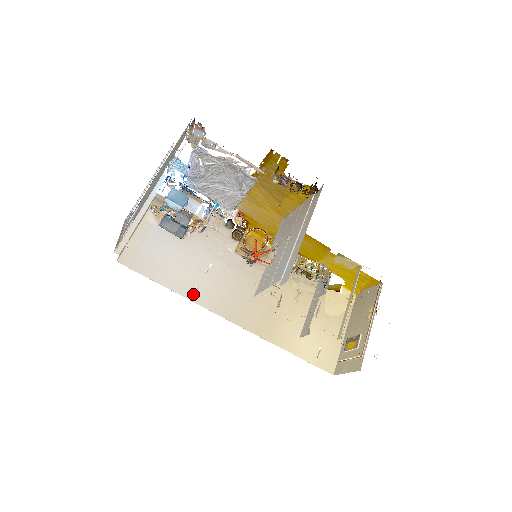
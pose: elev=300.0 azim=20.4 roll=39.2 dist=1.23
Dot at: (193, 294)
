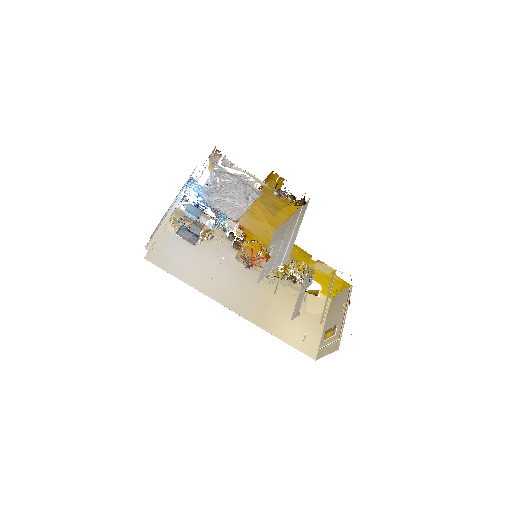
Dot at: (203, 288)
